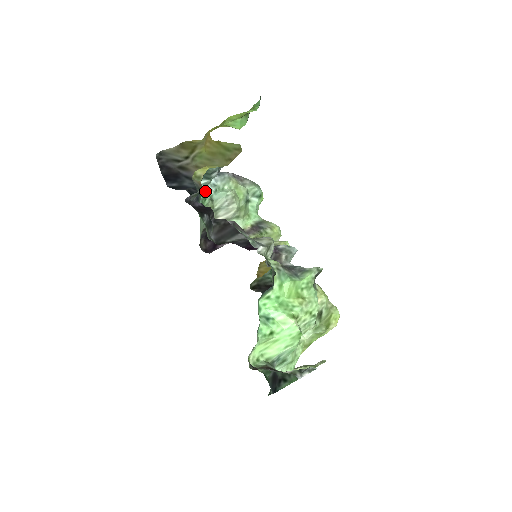
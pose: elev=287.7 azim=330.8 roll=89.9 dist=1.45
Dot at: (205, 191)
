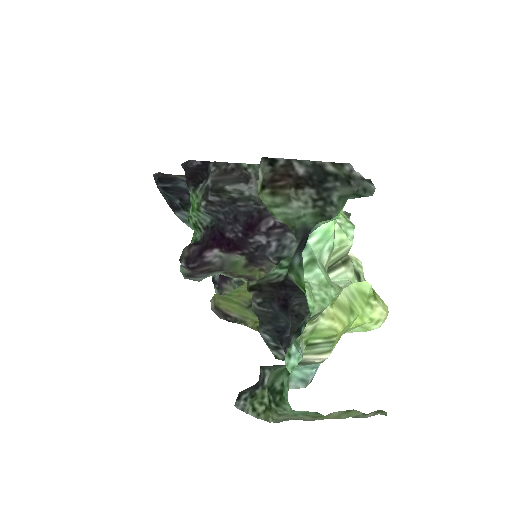
Dot at: occluded
